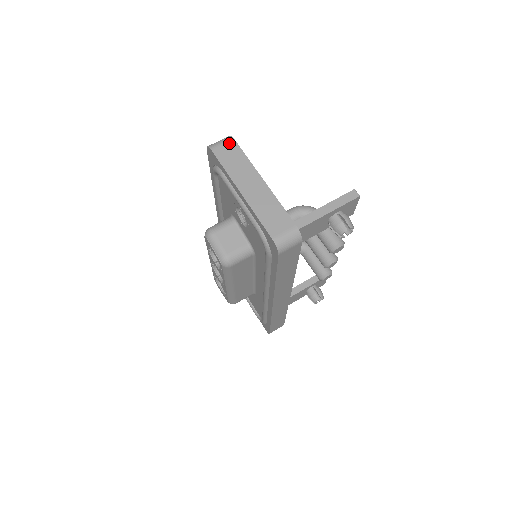
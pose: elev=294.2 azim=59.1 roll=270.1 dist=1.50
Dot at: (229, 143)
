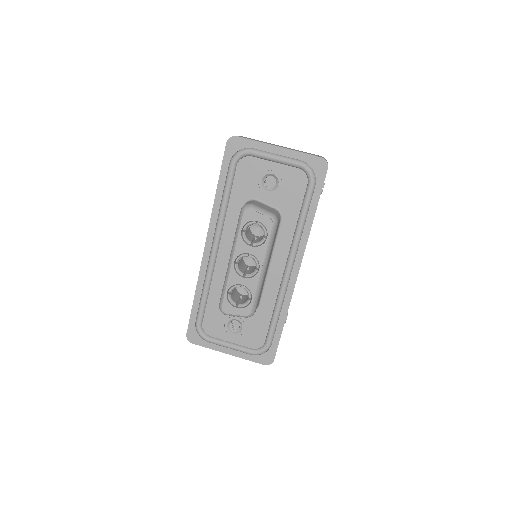
Dot at: (241, 136)
